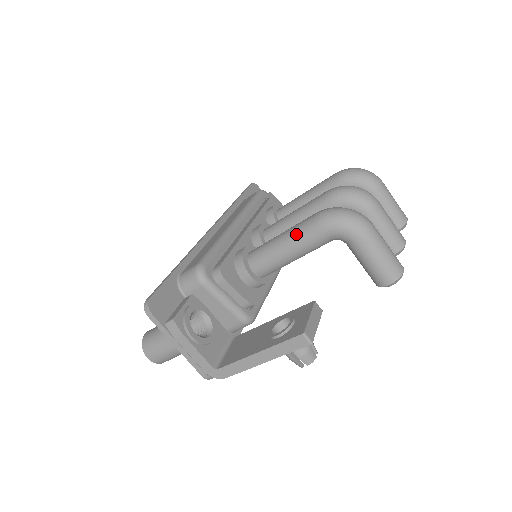
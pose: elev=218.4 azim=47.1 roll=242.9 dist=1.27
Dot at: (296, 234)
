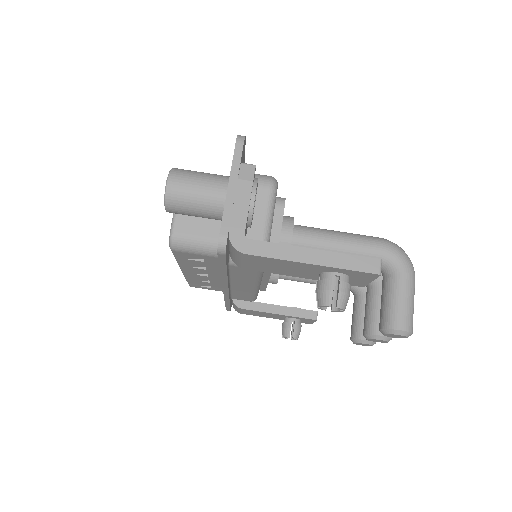
Dot at: (357, 235)
